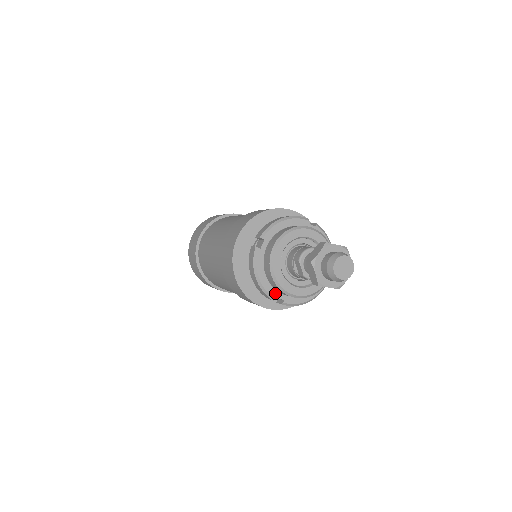
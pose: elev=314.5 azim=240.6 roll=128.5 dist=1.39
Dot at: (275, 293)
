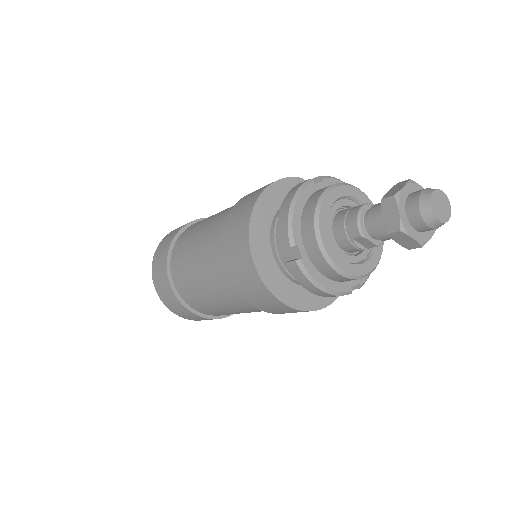
Dot at: (348, 285)
